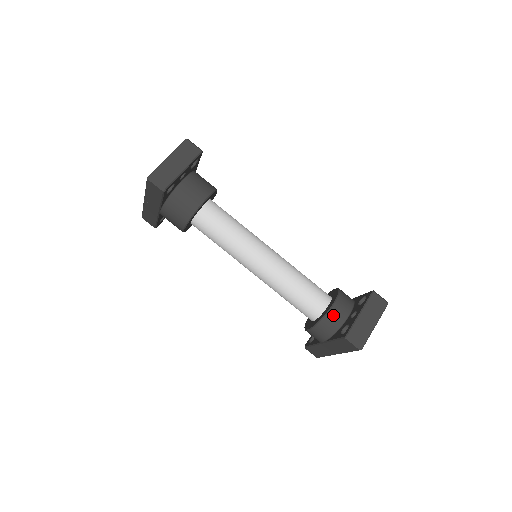
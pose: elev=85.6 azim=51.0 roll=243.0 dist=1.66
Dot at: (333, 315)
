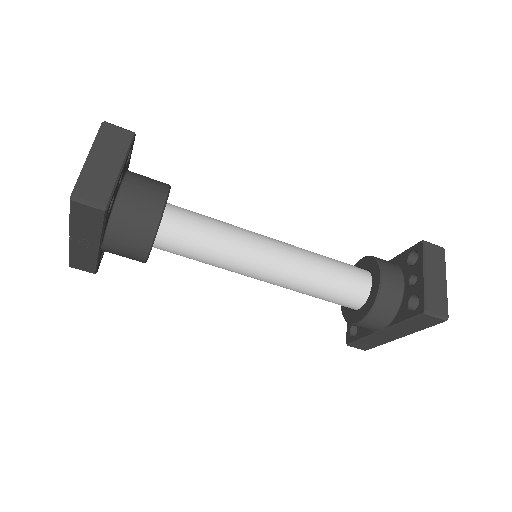
Dot at: (387, 291)
